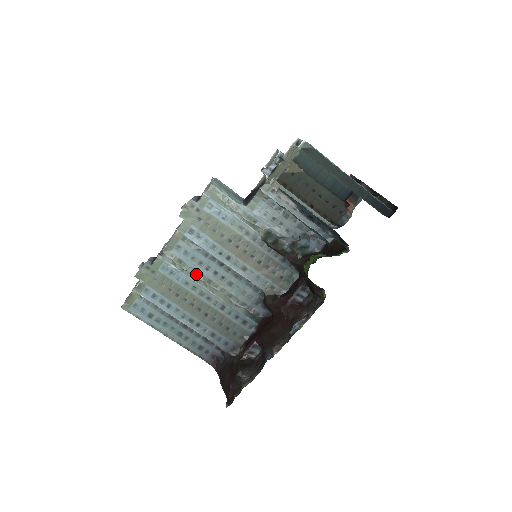
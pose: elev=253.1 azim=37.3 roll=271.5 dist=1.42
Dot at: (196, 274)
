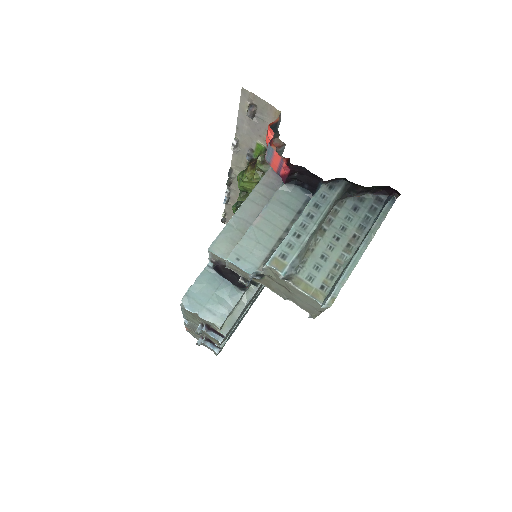
Dot at: occluded
